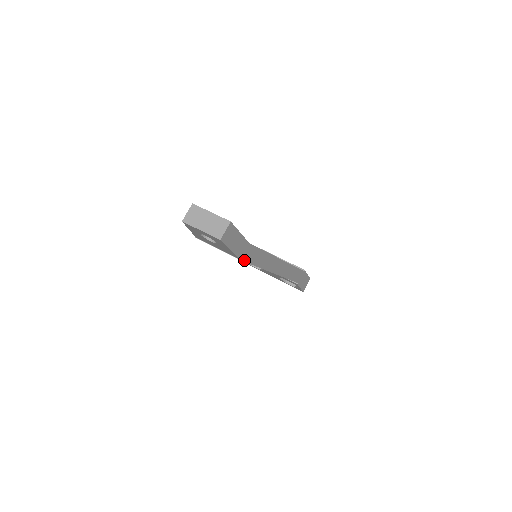
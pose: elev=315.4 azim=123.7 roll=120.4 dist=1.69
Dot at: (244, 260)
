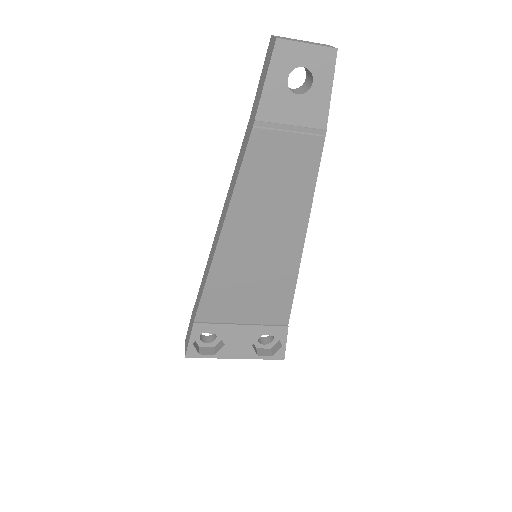
Dot at: (322, 145)
